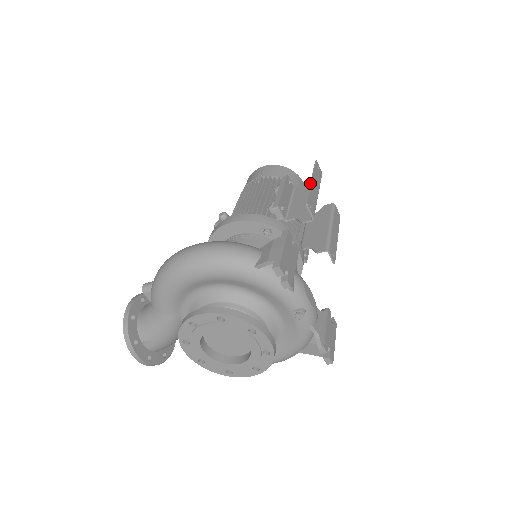
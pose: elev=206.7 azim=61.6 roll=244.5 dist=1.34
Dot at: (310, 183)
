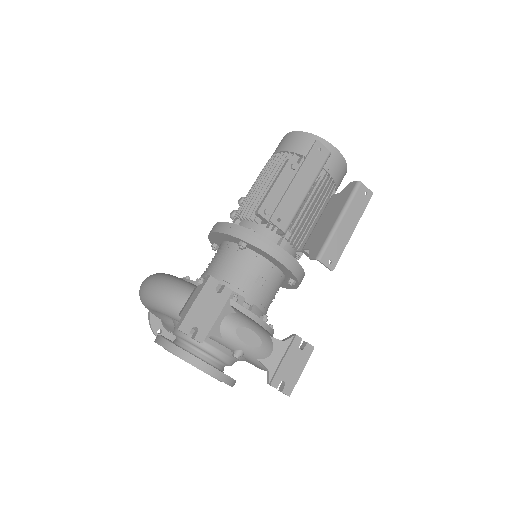
Dot at: (290, 183)
